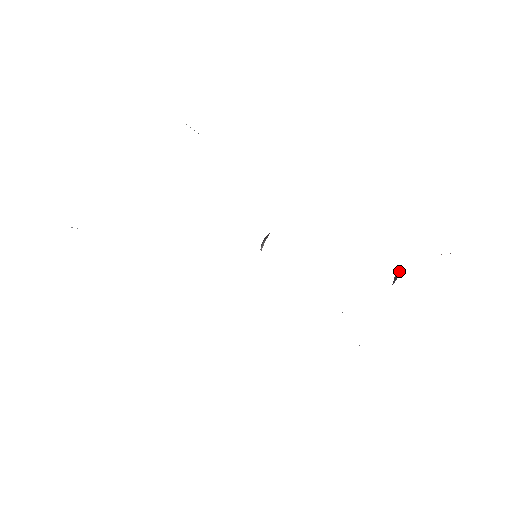
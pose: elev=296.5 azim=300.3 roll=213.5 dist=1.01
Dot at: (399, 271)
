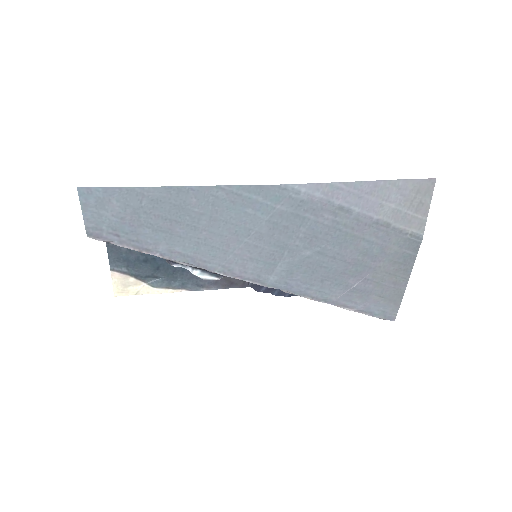
Dot at: occluded
